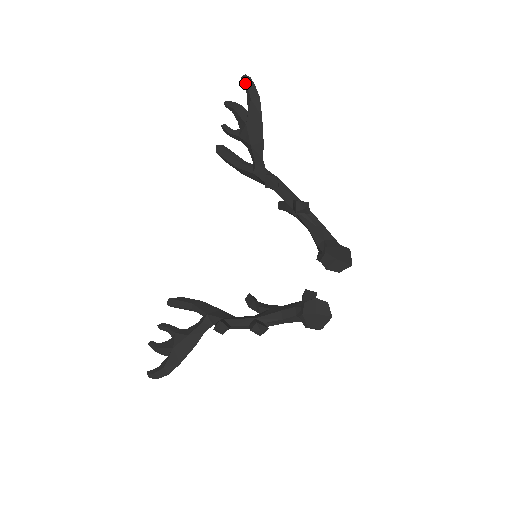
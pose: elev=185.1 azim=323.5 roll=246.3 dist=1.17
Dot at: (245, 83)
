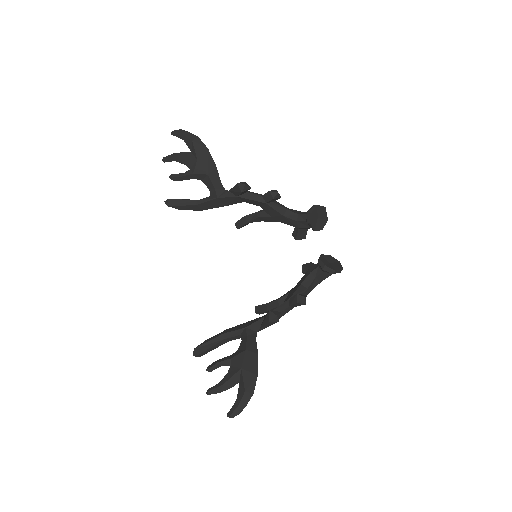
Dot at: (179, 134)
